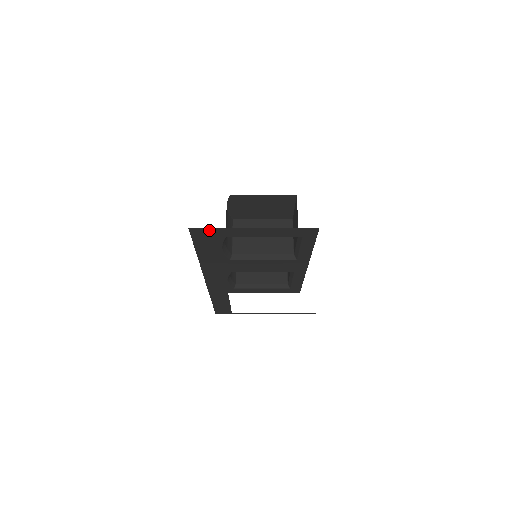
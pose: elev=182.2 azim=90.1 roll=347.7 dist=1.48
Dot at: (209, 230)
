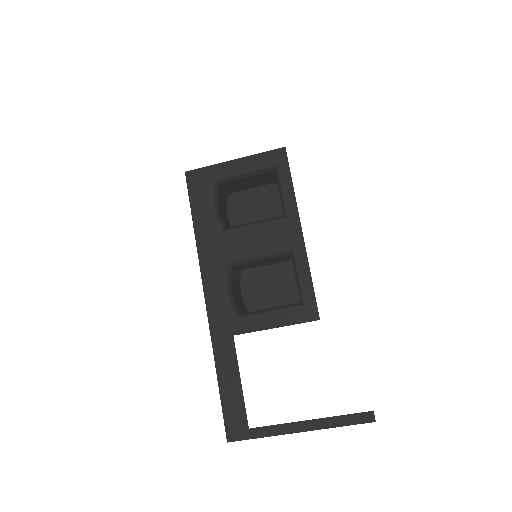
Dot at: (200, 172)
